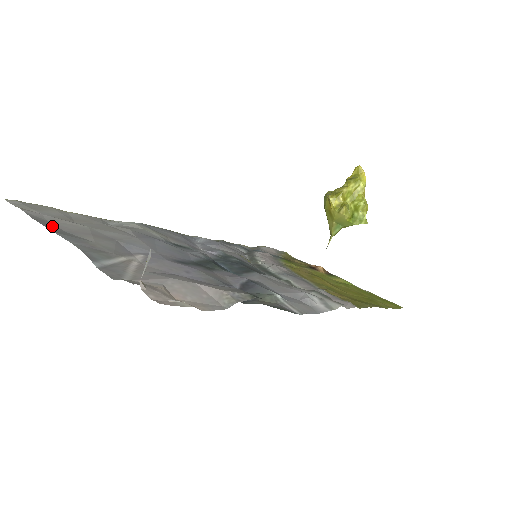
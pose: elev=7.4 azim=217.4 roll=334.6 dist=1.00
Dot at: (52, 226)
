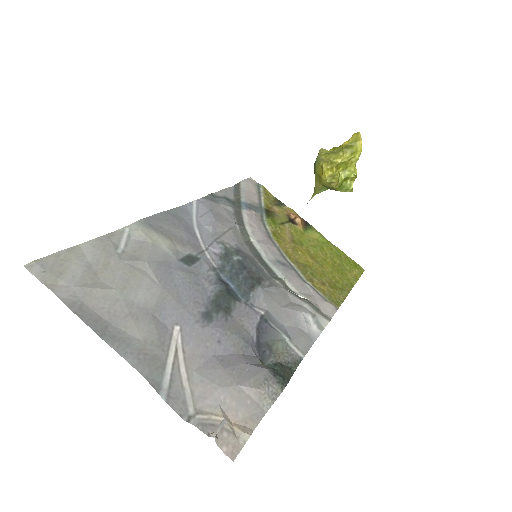
Dot at: (94, 318)
